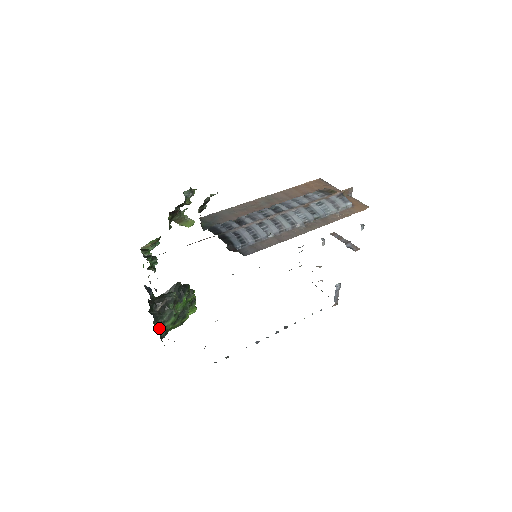
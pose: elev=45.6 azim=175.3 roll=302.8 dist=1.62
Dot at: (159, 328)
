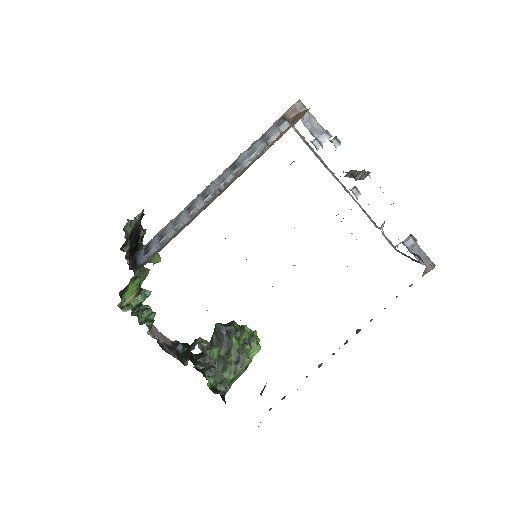
Dot at: (209, 384)
